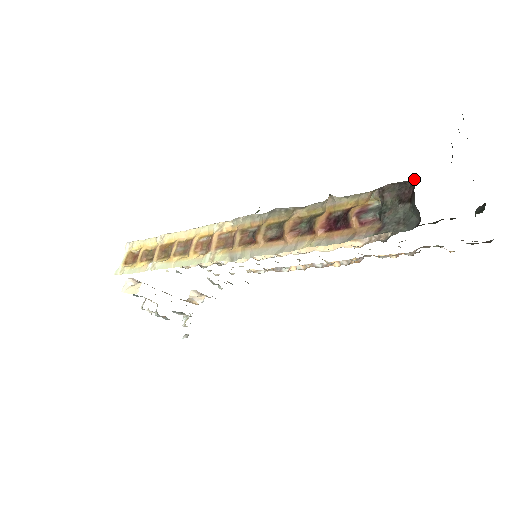
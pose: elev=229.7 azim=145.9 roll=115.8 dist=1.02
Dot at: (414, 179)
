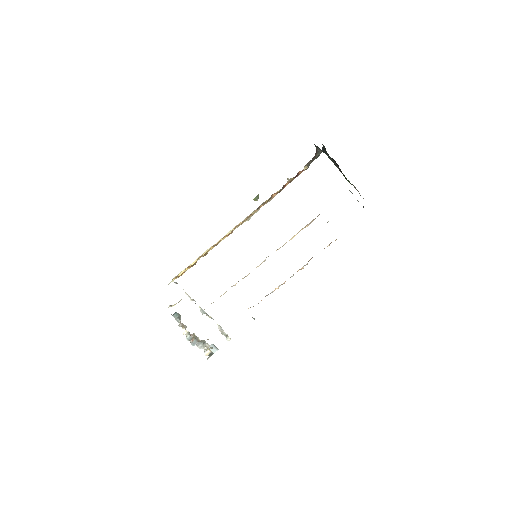
Dot at: occluded
